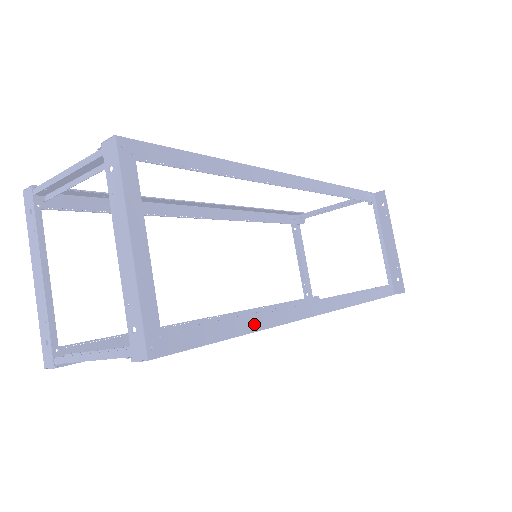
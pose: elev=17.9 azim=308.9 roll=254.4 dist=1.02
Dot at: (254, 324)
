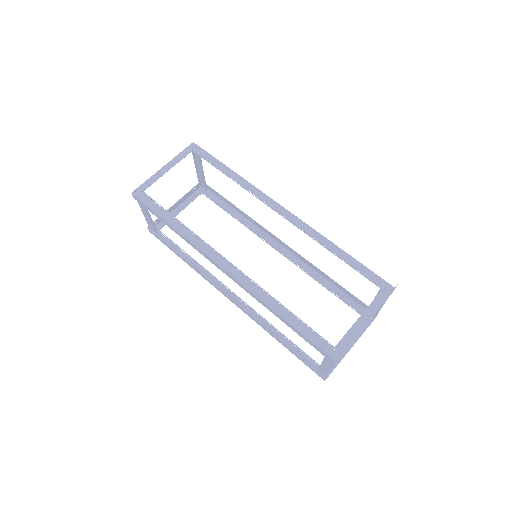
Dot at: (180, 228)
